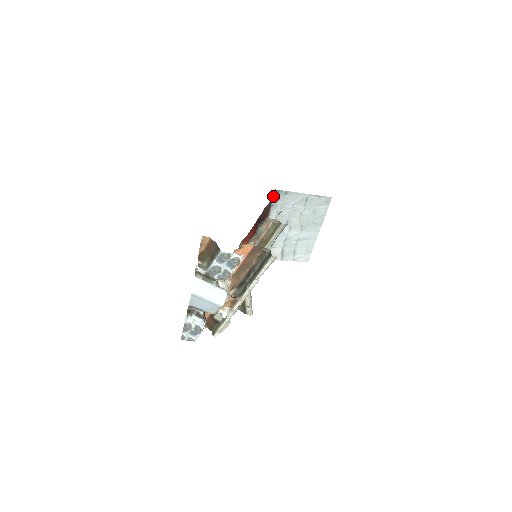
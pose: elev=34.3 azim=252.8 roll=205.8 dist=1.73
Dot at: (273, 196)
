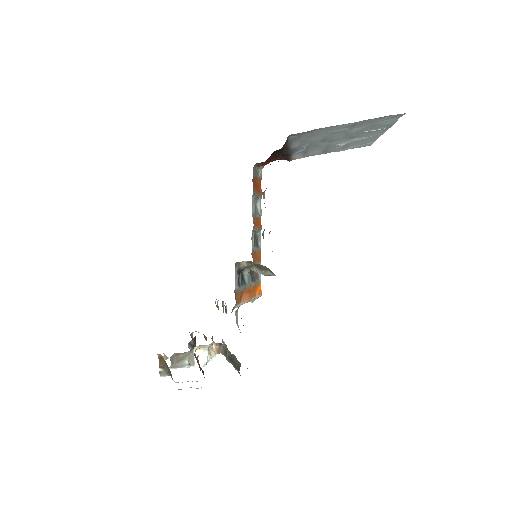
Dot at: (287, 138)
